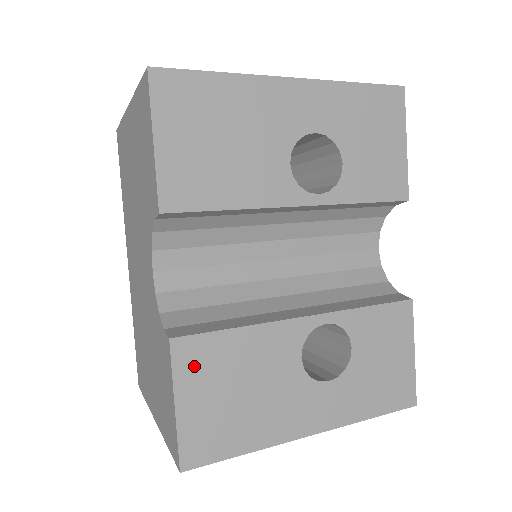
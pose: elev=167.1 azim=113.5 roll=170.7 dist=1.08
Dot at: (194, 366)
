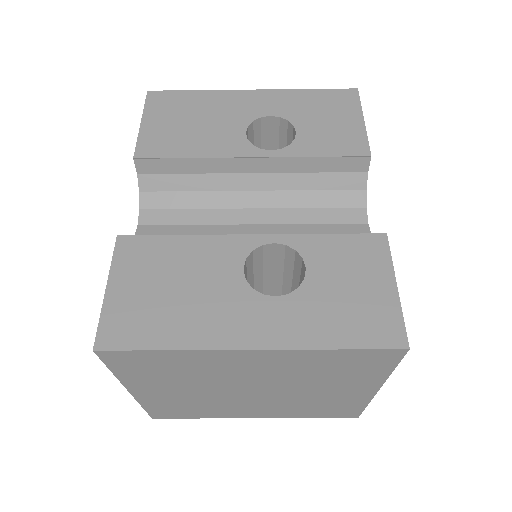
Dot at: (133, 259)
